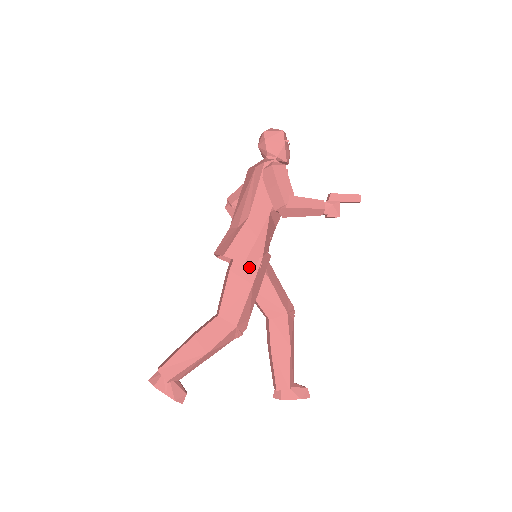
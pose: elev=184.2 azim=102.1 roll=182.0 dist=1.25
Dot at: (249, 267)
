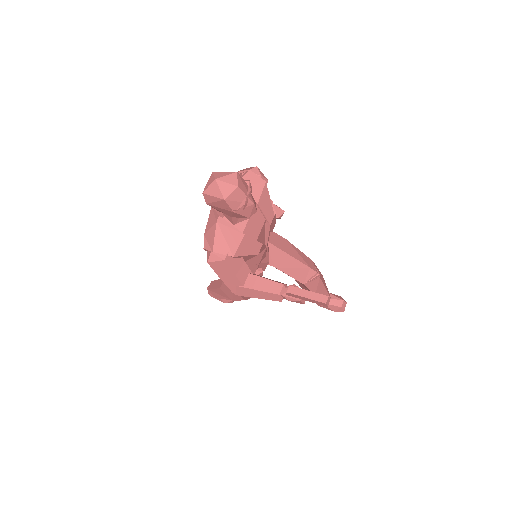
Dot at: occluded
